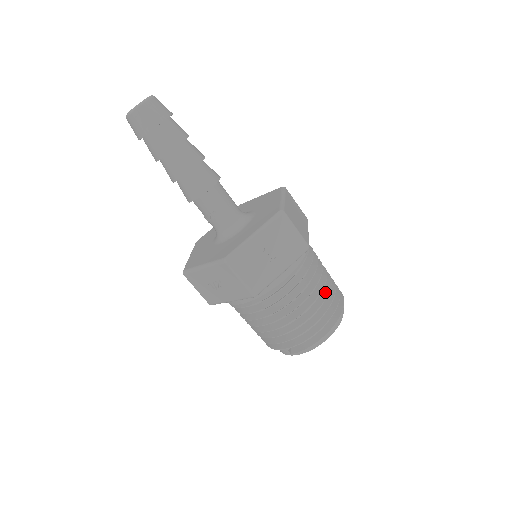
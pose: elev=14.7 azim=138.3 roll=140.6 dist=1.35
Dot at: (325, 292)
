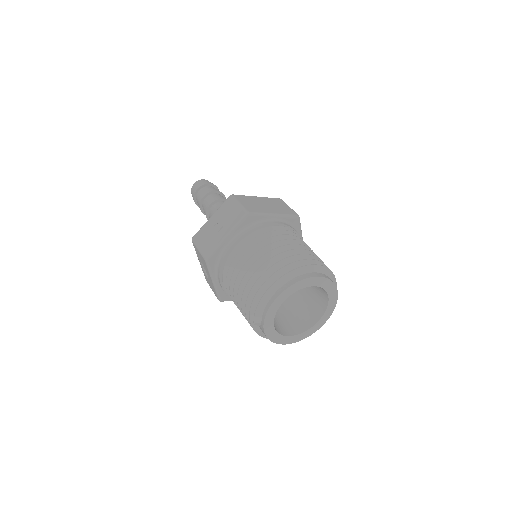
Dot at: (278, 254)
